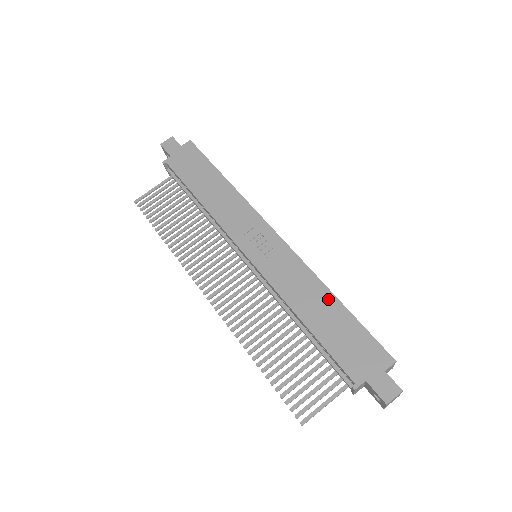
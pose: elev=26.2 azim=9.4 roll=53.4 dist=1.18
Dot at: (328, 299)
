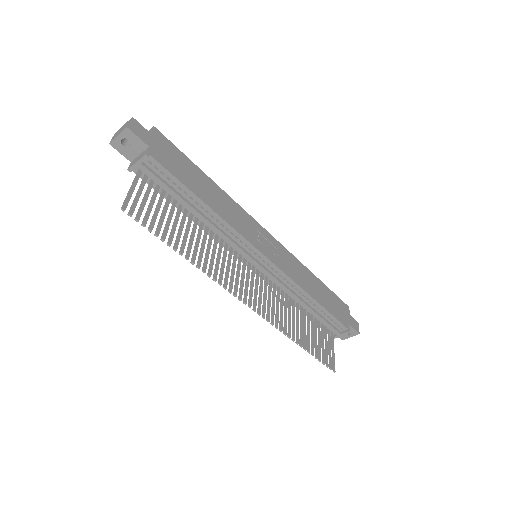
Dot at: (314, 279)
